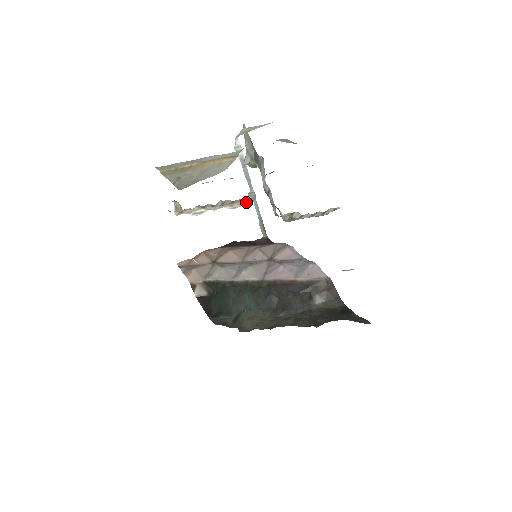
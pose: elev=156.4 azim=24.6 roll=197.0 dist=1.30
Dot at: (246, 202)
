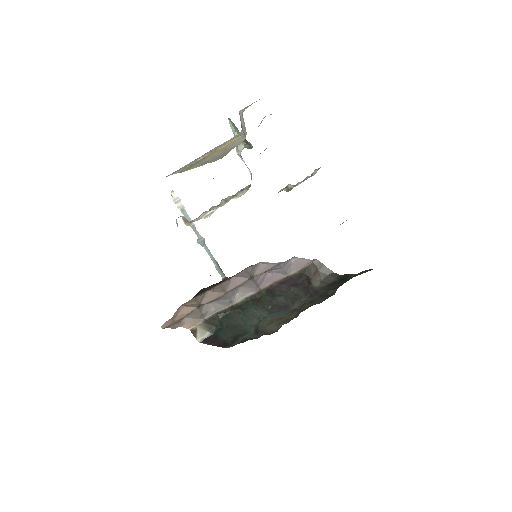
Dot at: (248, 188)
